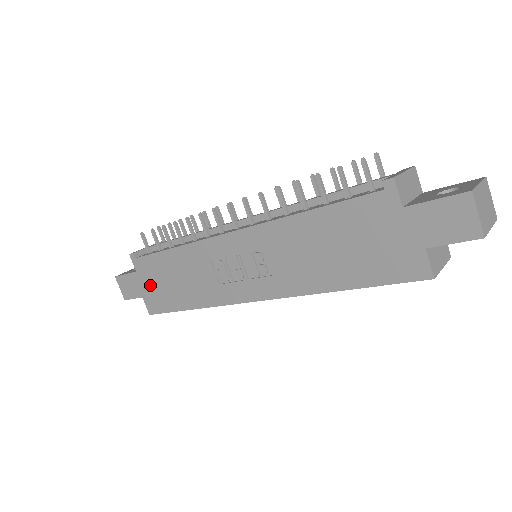
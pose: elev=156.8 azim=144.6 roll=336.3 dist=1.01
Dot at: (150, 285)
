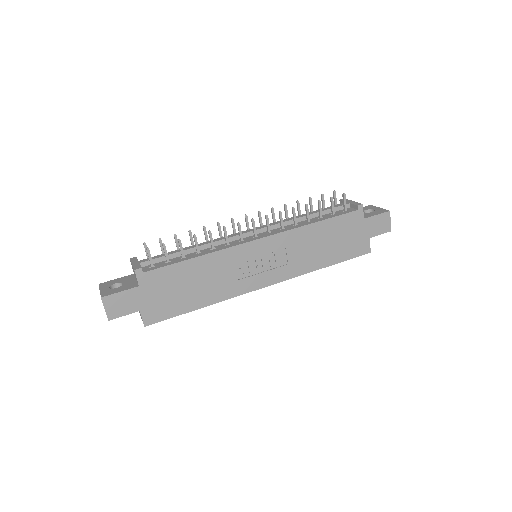
Dot at: (156, 296)
